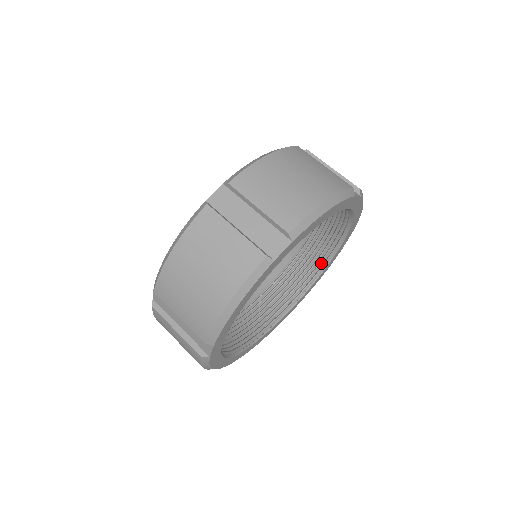
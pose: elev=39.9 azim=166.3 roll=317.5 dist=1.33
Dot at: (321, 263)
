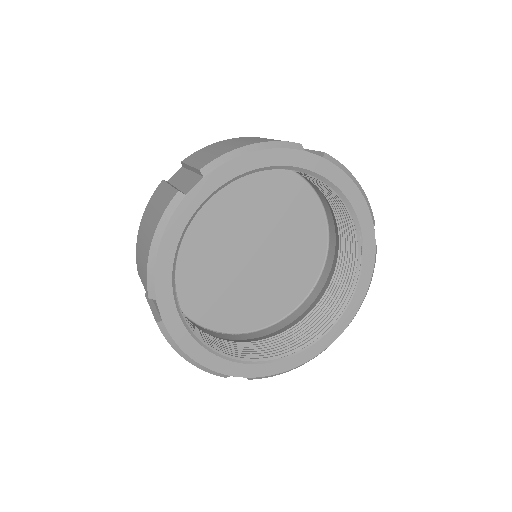
Dot at: (353, 274)
